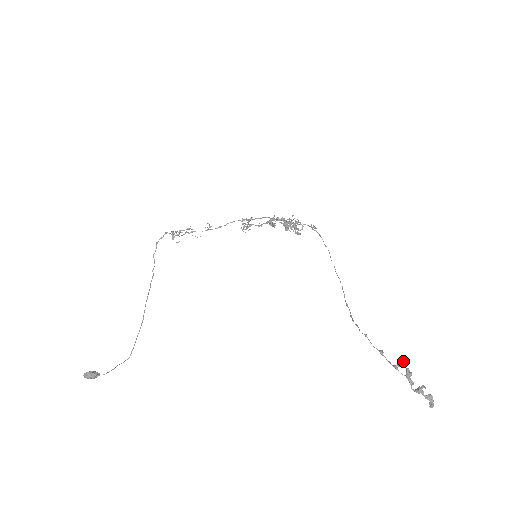
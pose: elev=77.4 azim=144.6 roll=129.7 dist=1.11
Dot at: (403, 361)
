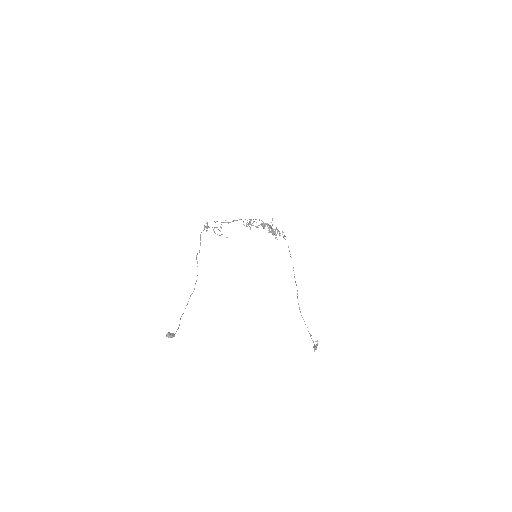
Dot at: occluded
